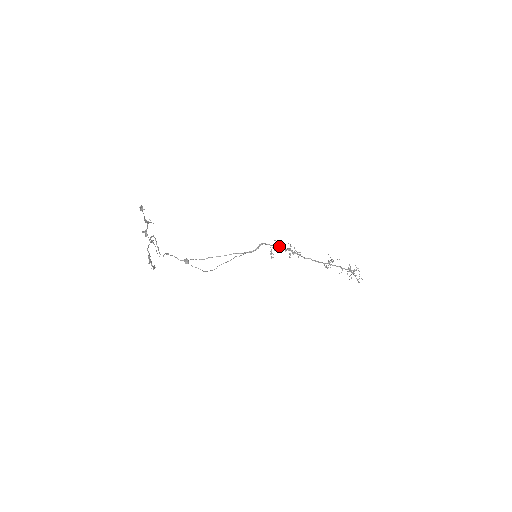
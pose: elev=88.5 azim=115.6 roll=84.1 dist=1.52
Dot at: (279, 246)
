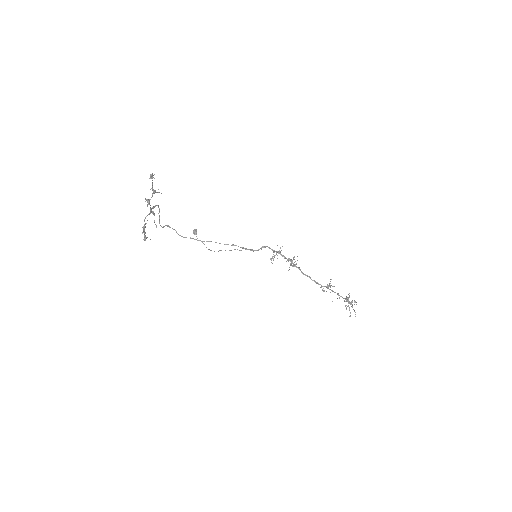
Dot at: occluded
